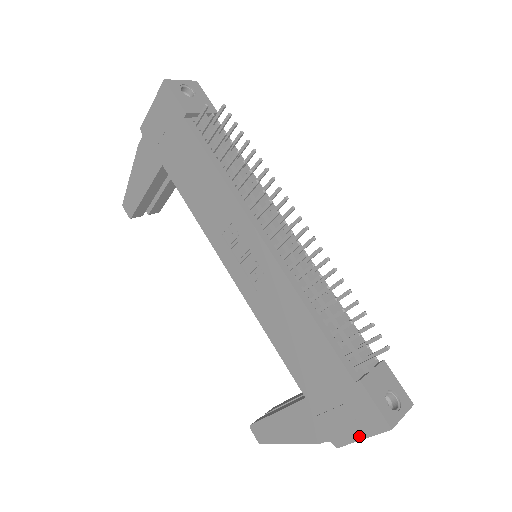
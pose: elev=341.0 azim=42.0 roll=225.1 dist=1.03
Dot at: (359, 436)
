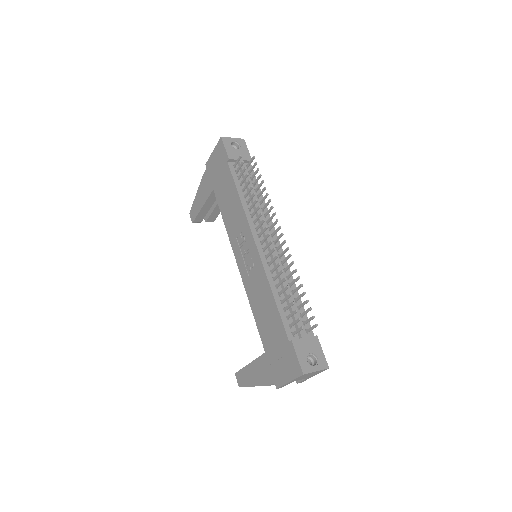
Dot at: (288, 379)
